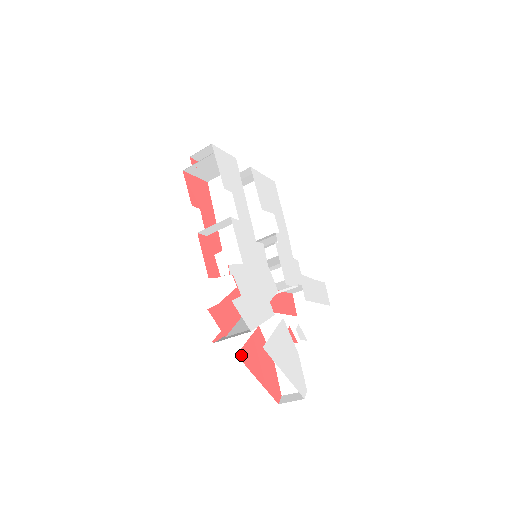
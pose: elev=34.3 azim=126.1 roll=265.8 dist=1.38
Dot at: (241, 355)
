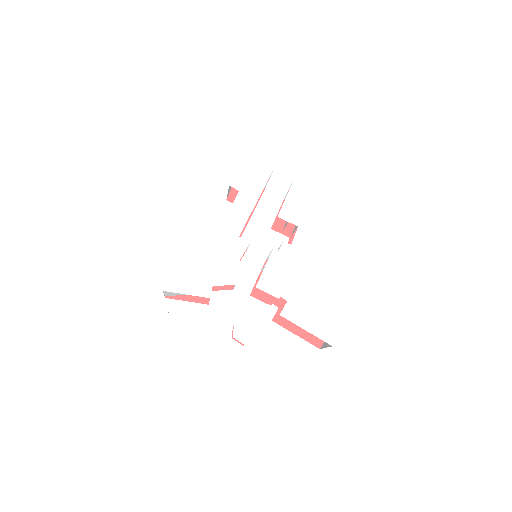
Dot at: occluded
